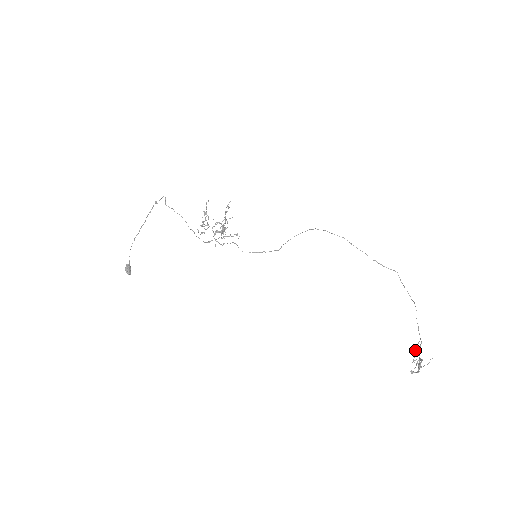
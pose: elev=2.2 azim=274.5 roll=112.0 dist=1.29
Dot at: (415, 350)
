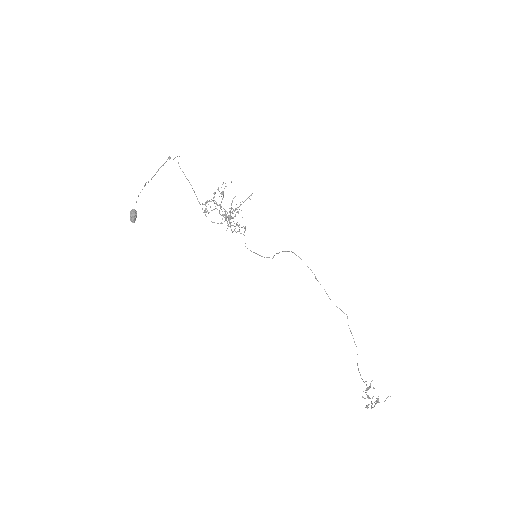
Dot at: (368, 387)
